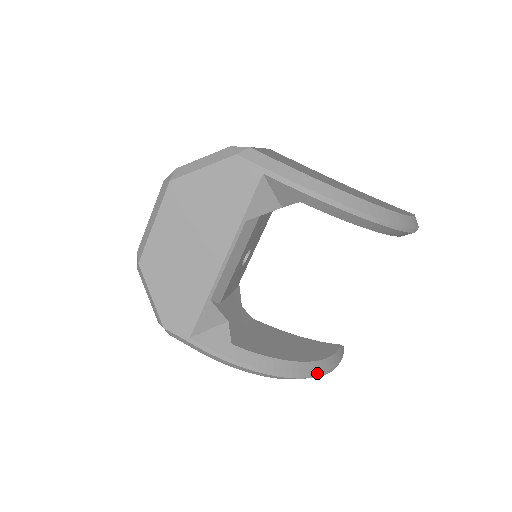
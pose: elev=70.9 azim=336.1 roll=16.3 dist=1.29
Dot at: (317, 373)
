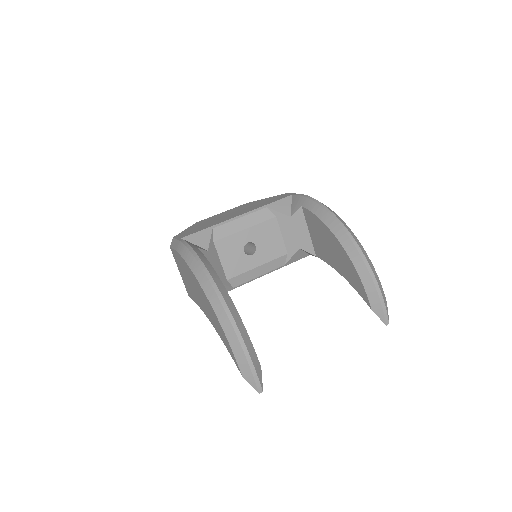
Dot at: (227, 305)
